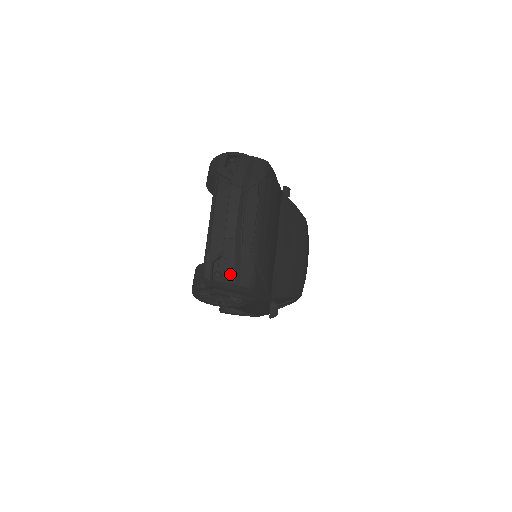
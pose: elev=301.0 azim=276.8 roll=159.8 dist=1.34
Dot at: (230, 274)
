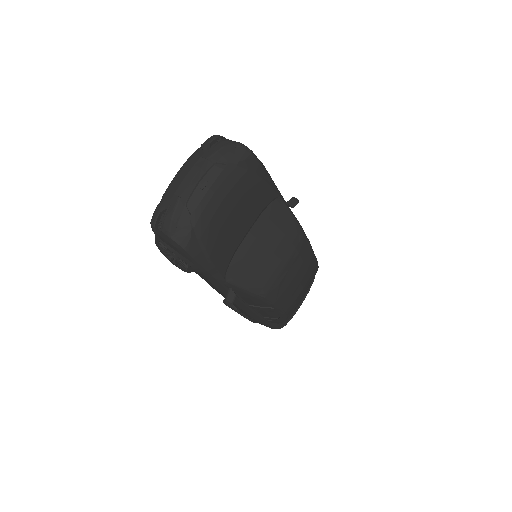
Dot at: (167, 226)
